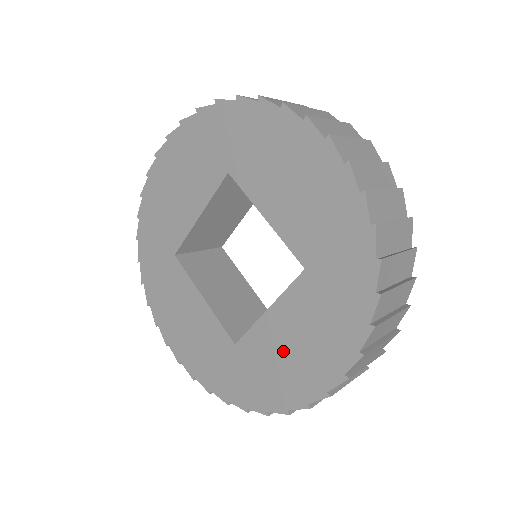
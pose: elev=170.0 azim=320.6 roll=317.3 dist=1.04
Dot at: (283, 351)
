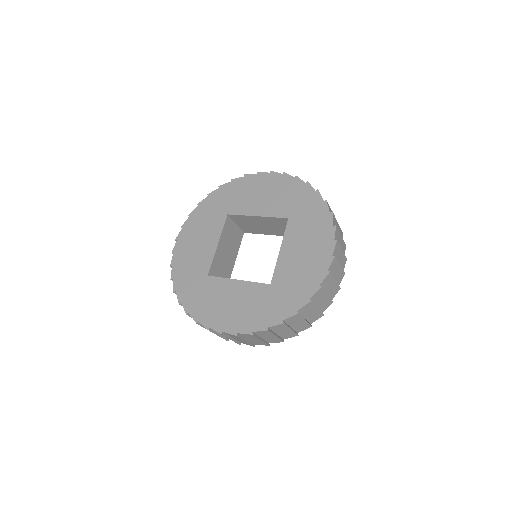
Dot at: (299, 260)
